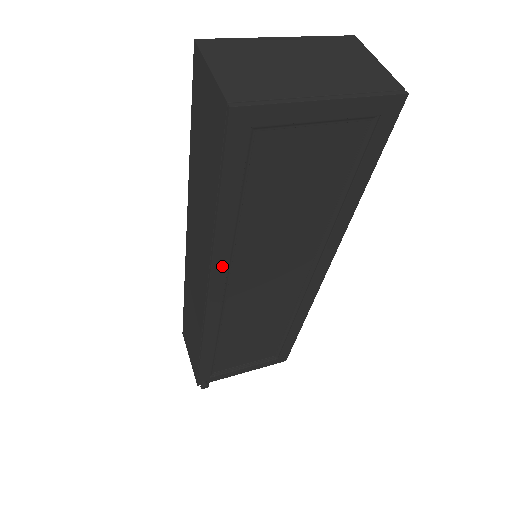
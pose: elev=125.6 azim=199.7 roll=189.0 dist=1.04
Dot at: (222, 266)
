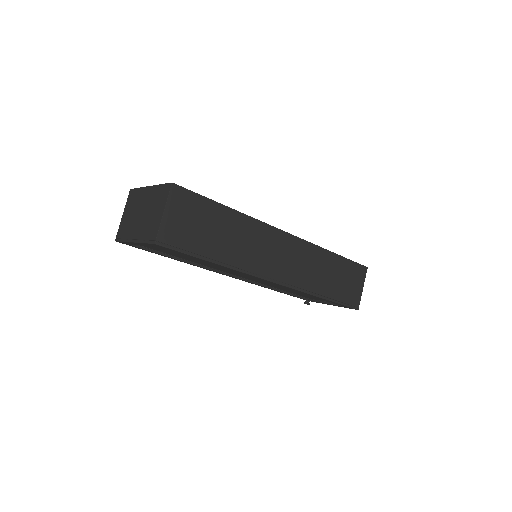
Dot at: (207, 269)
